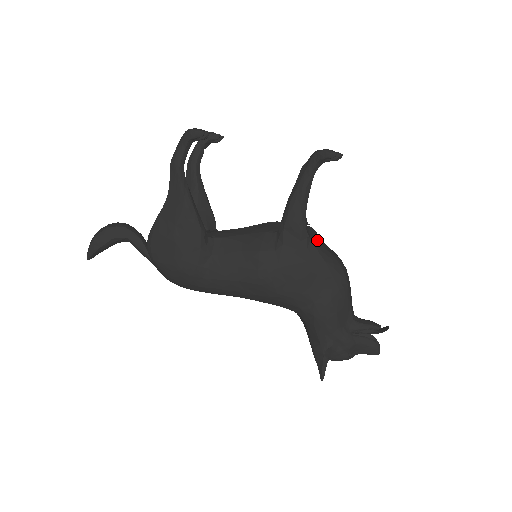
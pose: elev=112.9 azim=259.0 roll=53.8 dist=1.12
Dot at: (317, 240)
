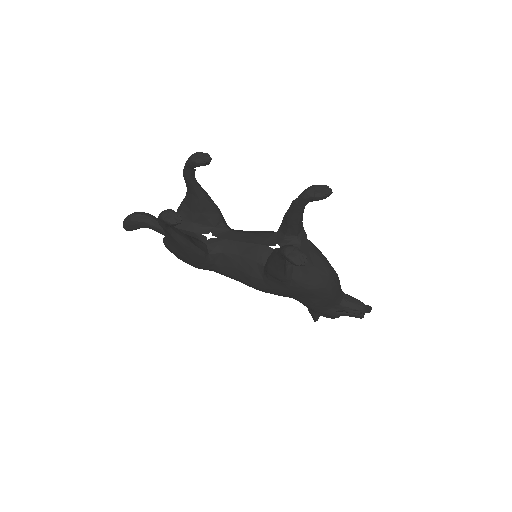
Dot at: (301, 273)
